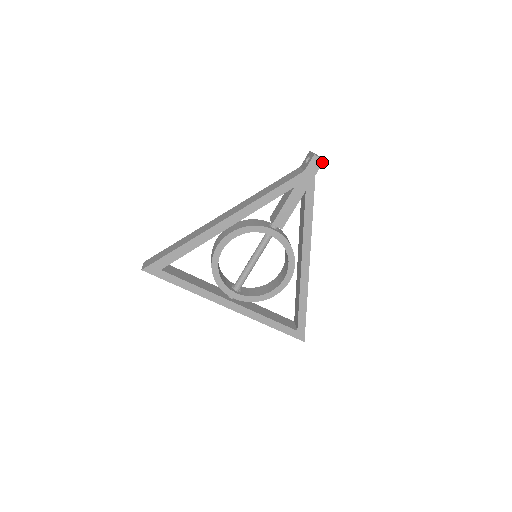
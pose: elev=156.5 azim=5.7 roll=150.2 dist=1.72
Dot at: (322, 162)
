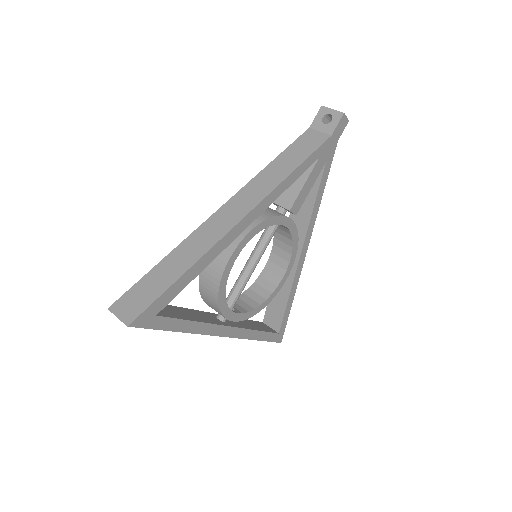
Dot at: (347, 123)
